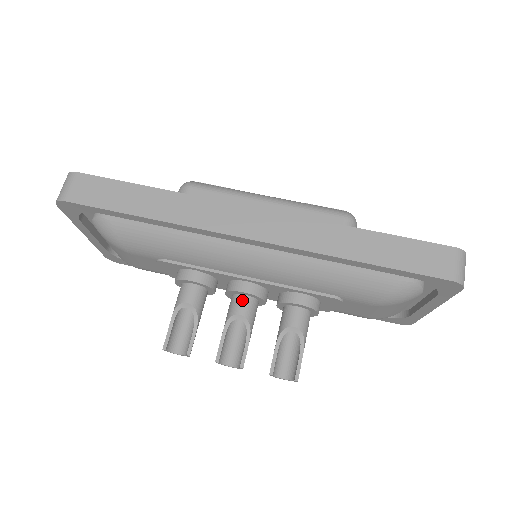
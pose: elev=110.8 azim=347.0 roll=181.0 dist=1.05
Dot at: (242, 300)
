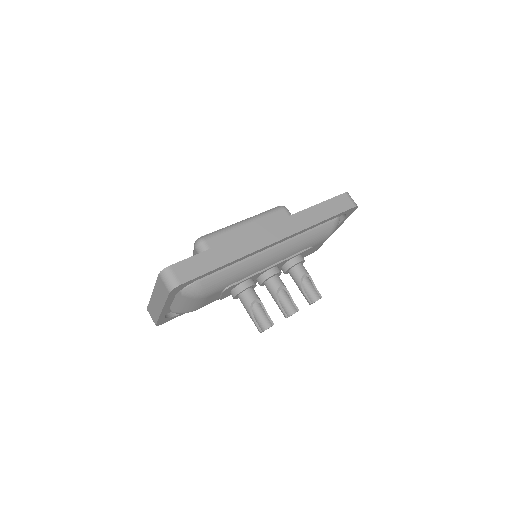
Dot at: (275, 279)
